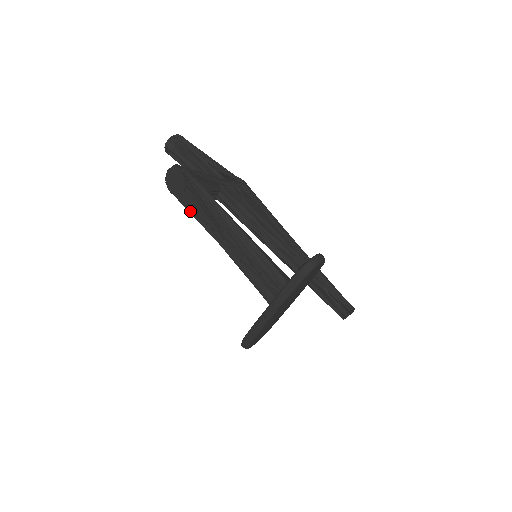
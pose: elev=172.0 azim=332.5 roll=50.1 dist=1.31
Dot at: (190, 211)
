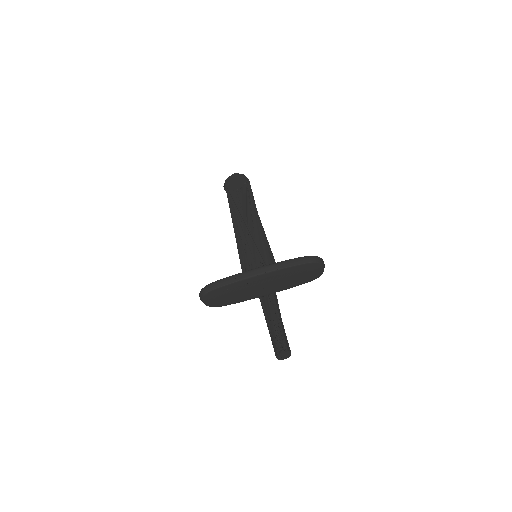
Dot at: (231, 201)
